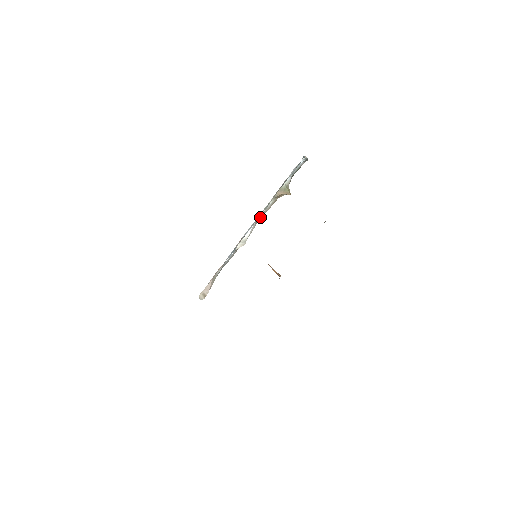
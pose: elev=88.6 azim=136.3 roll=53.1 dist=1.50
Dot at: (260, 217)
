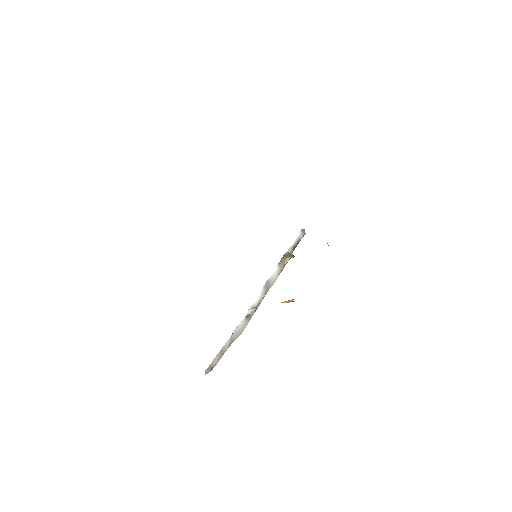
Dot at: (268, 286)
